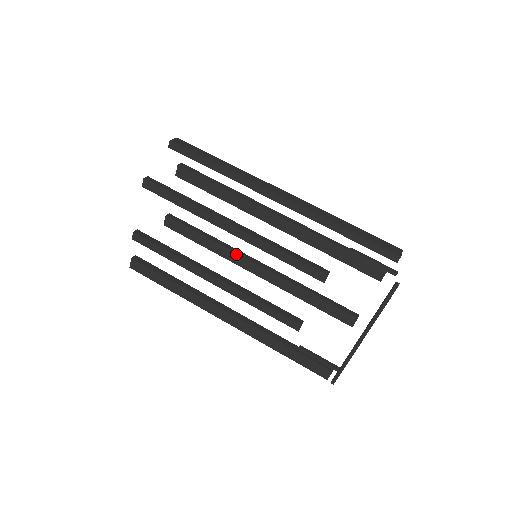
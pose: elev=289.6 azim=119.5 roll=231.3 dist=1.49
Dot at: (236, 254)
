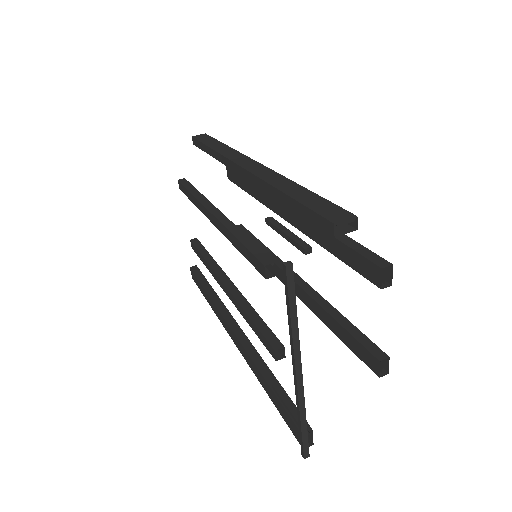
Dot at: occluded
